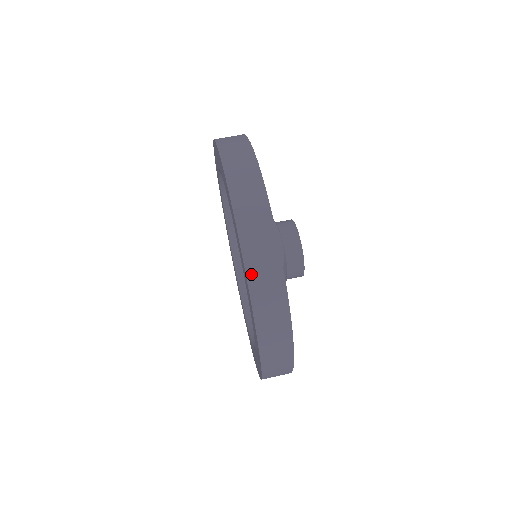
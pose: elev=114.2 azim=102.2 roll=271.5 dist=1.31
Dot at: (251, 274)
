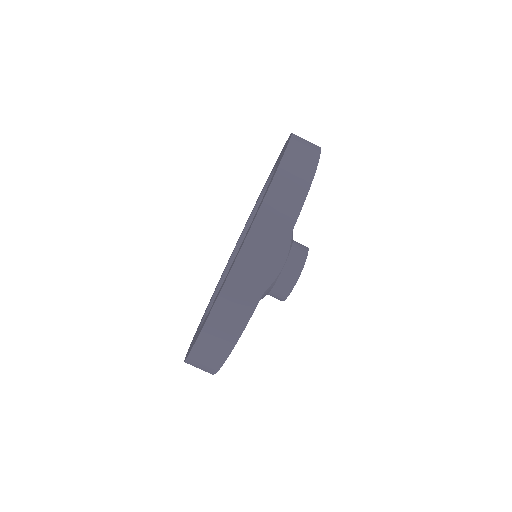
Dot at: (223, 298)
